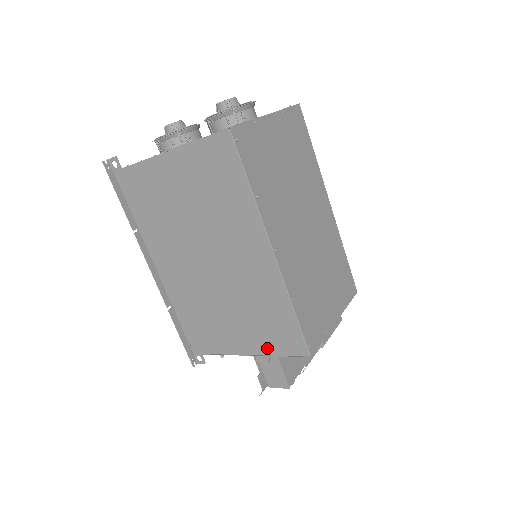
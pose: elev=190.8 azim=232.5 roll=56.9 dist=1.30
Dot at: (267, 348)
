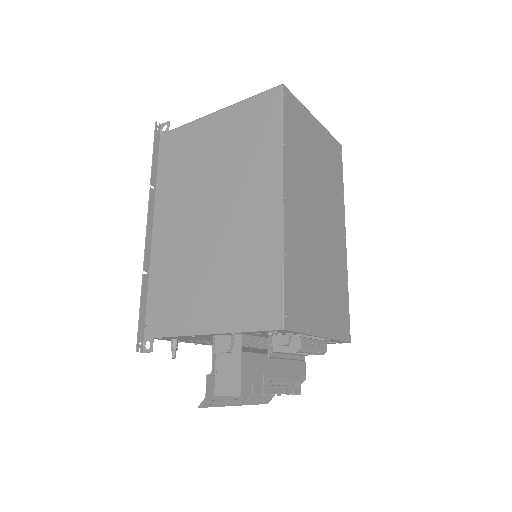
Dot at: (235, 321)
